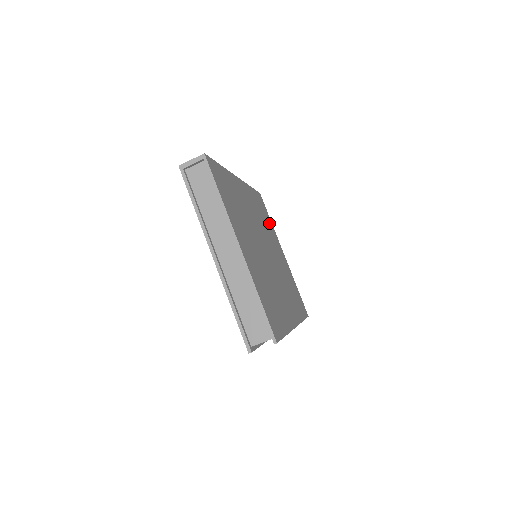
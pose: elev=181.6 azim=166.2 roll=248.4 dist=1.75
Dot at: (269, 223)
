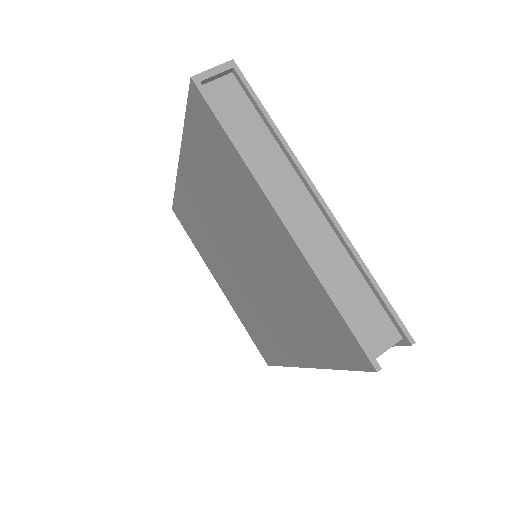
Dot at: occluded
